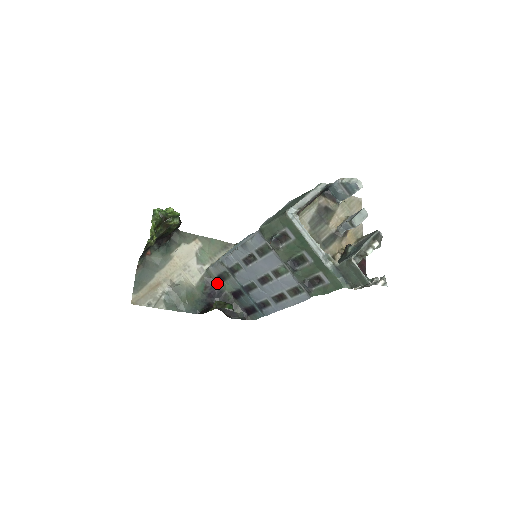
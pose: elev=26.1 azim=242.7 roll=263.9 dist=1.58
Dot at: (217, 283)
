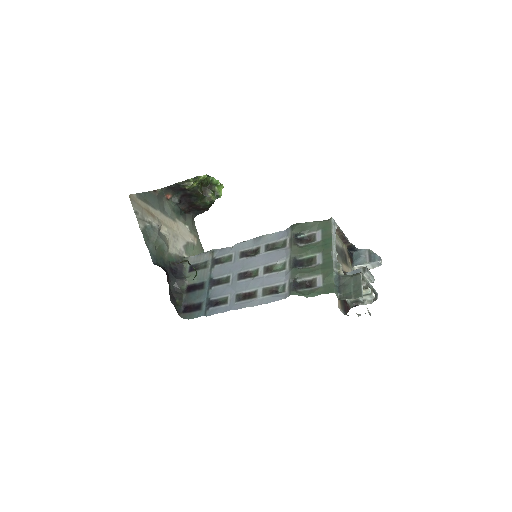
Dot at: (184, 271)
